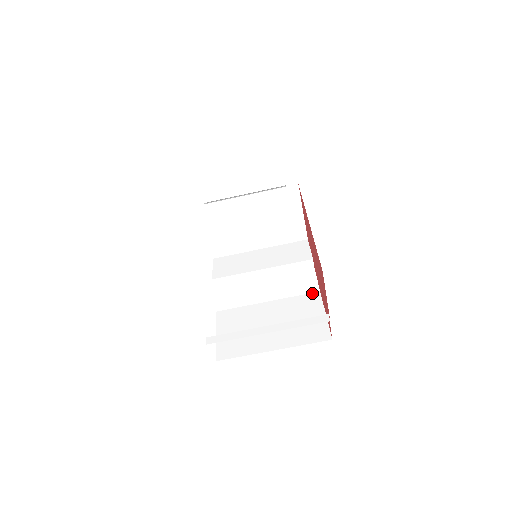
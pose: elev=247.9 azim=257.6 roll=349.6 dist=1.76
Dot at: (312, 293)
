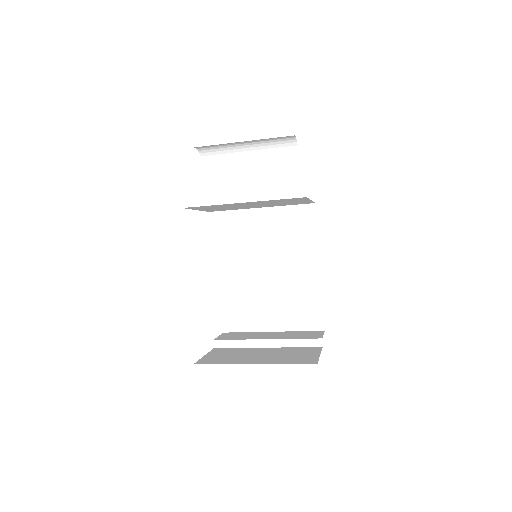
Dot at: (313, 270)
